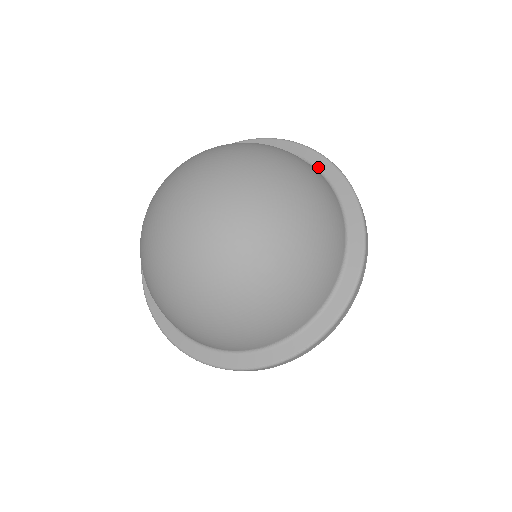
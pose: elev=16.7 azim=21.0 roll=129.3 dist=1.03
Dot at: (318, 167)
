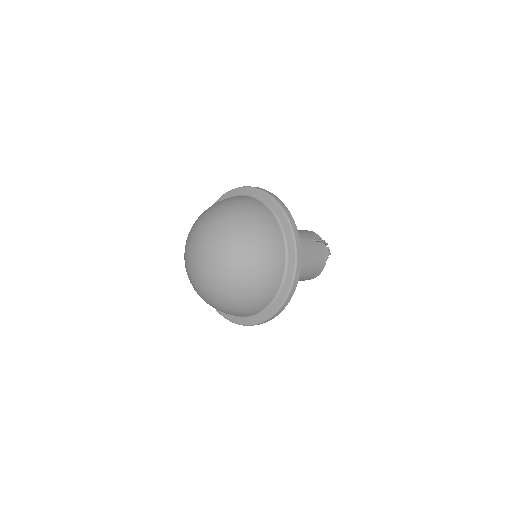
Dot at: (235, 195)
